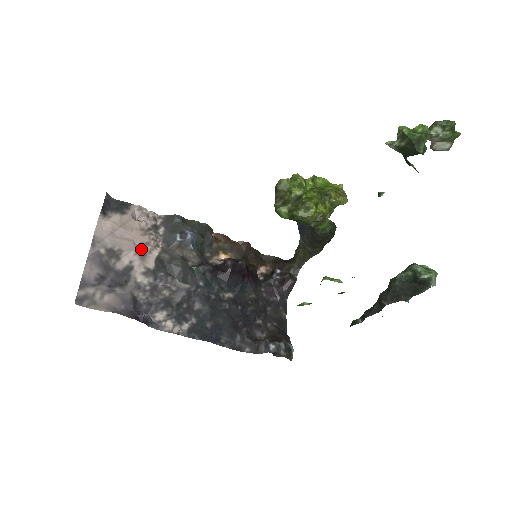
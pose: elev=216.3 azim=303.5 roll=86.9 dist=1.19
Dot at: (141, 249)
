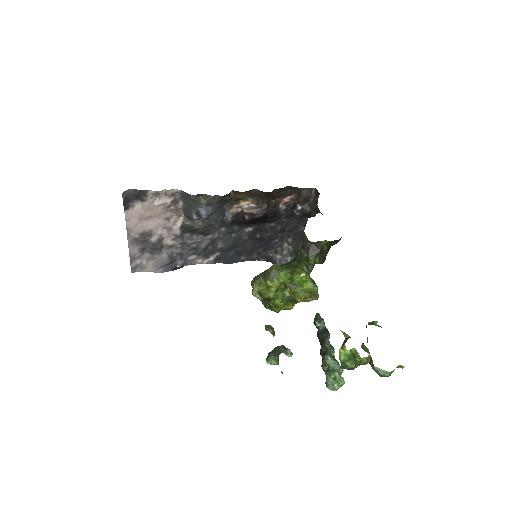
Dot at: (167, 221)
